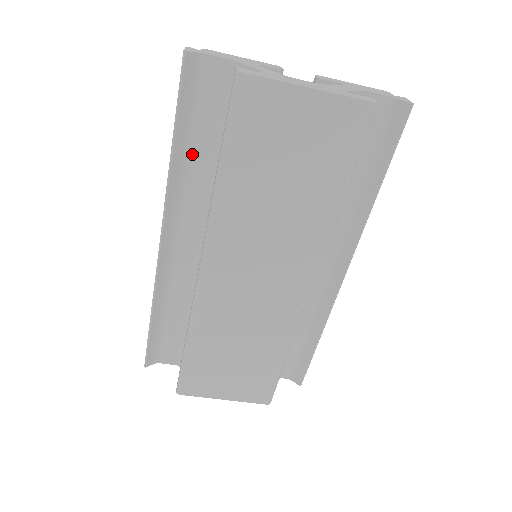
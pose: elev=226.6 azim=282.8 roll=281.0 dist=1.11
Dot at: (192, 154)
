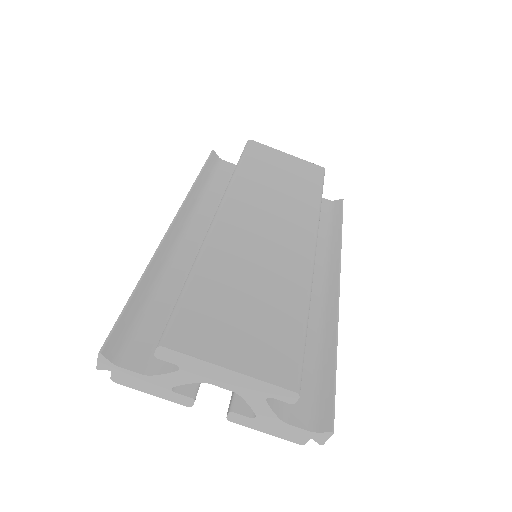
Dot at: (208, 191)
